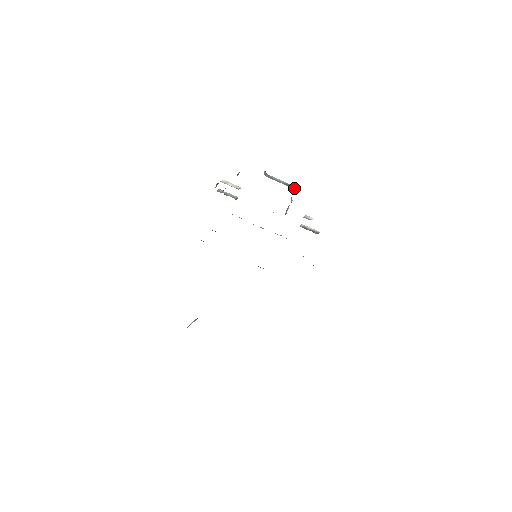
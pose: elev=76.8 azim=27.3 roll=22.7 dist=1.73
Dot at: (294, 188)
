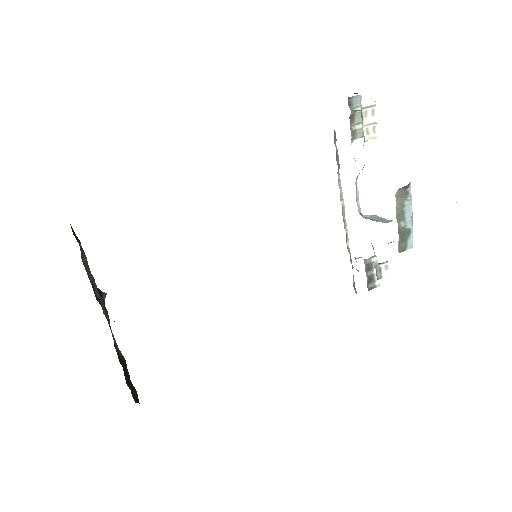
Dot at: (402, 248)
